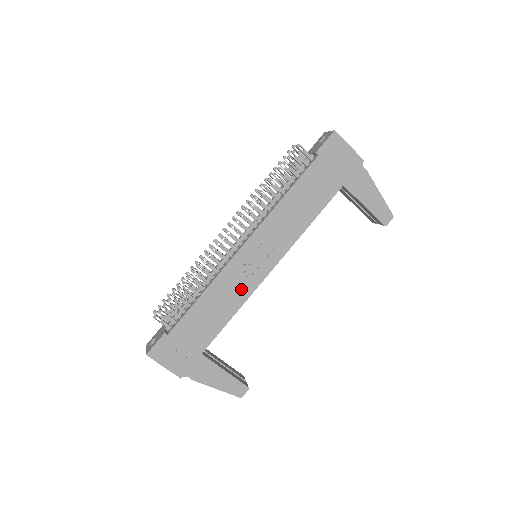
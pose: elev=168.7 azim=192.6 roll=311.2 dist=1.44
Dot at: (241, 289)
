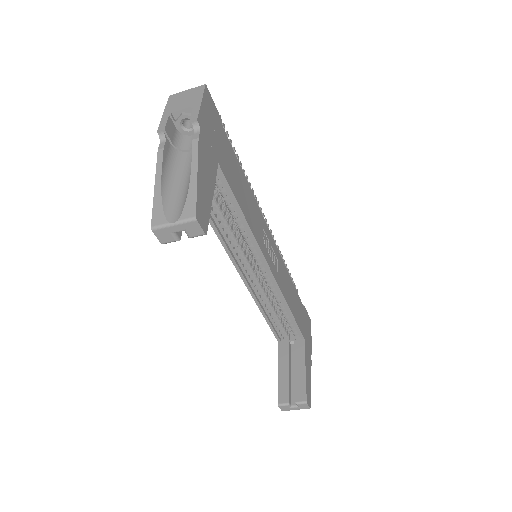
Dot at: (257, 230)
